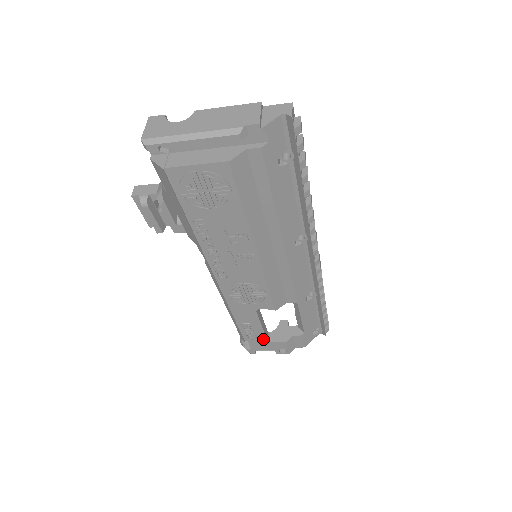
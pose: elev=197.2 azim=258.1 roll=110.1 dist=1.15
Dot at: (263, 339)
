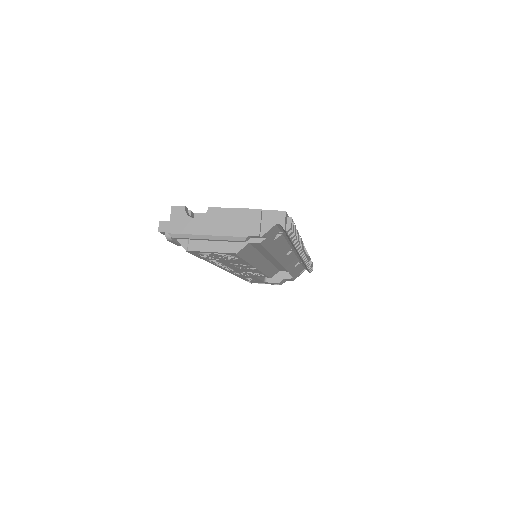
Dot at: (261, 281)
